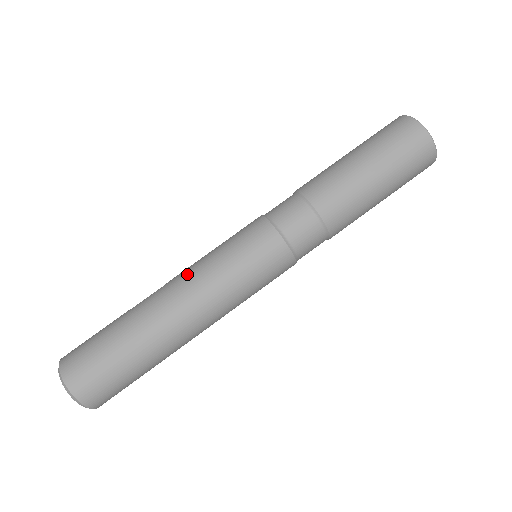
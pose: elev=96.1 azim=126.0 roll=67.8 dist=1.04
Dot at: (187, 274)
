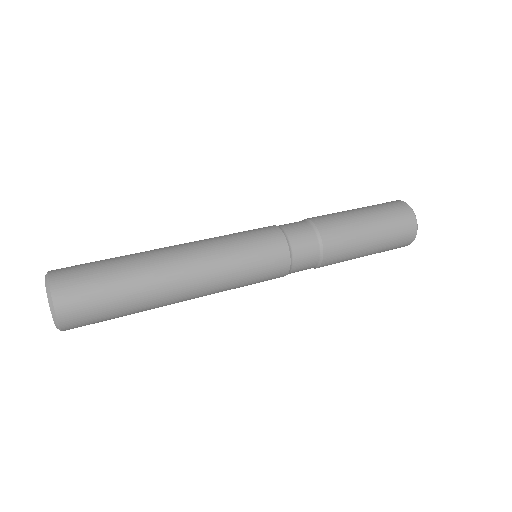
Dot at: occluded
